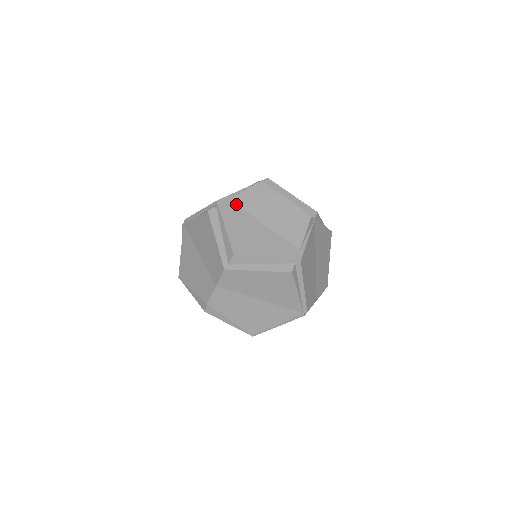
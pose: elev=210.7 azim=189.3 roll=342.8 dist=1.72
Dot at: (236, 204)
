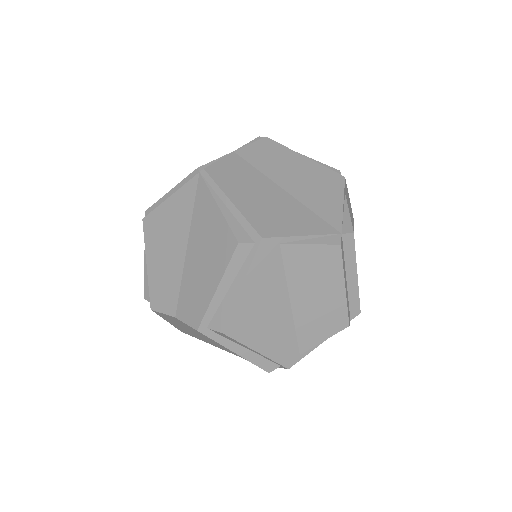
Dot at: (282, 257)
